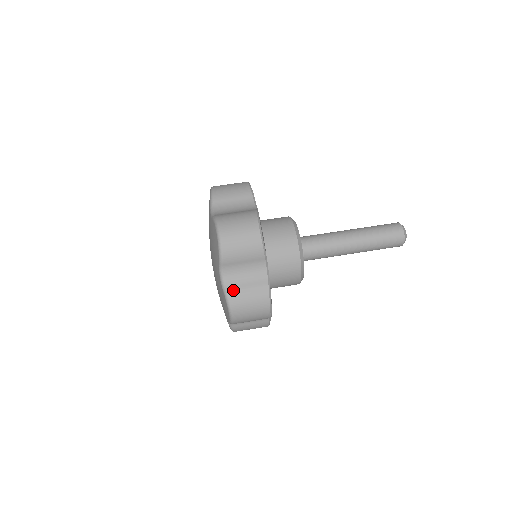
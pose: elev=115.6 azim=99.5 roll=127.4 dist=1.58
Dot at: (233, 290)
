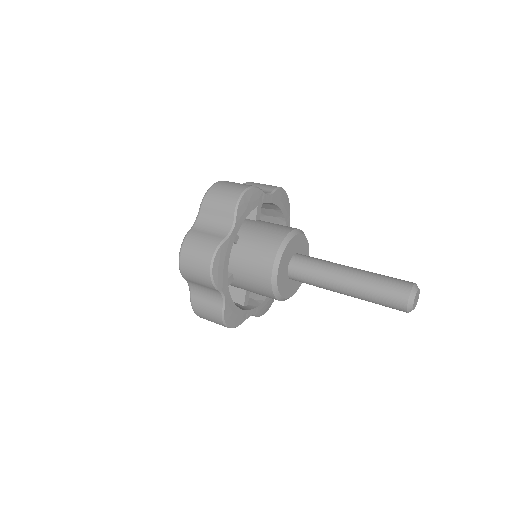
Dot at: occluded
